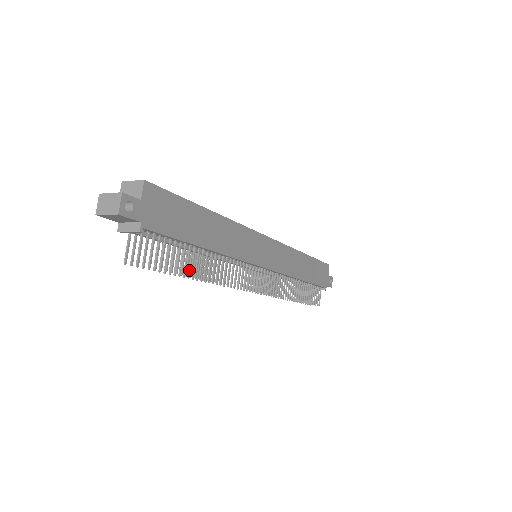
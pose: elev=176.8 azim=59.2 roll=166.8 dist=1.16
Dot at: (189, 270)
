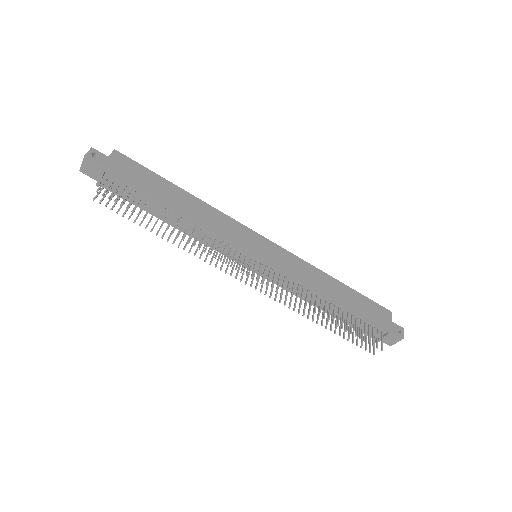
Dot at: (164, 233)
